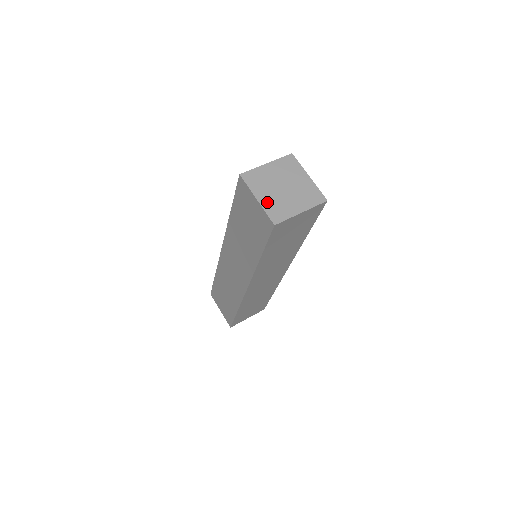
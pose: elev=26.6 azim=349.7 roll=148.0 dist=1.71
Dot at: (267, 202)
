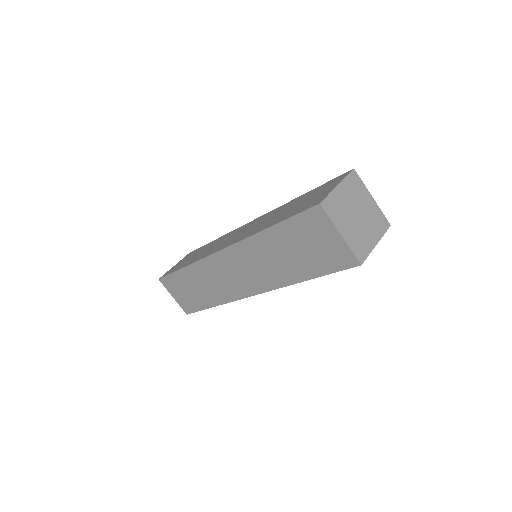
Dot at: (350, 237)
